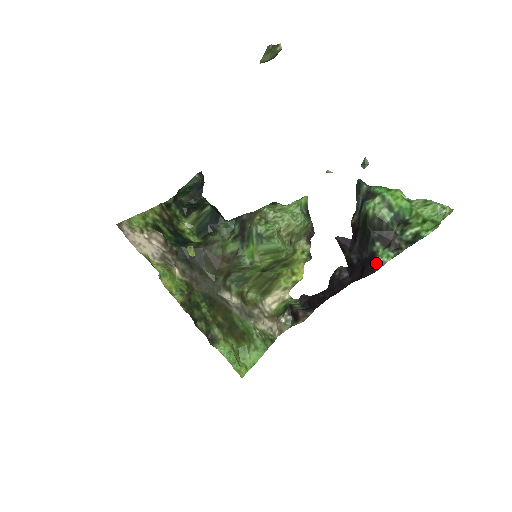
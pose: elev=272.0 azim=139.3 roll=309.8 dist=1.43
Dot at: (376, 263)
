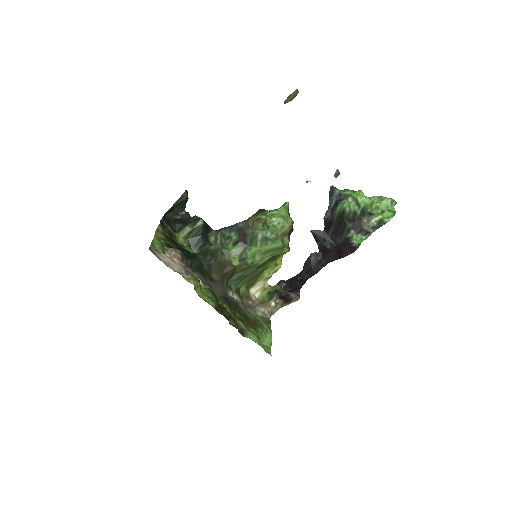
Dot at: (354, 245)
